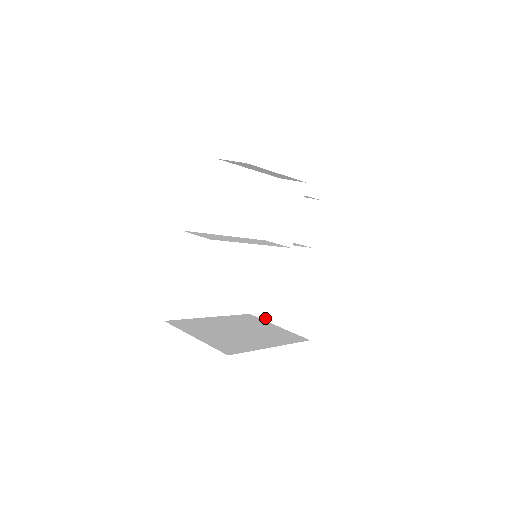
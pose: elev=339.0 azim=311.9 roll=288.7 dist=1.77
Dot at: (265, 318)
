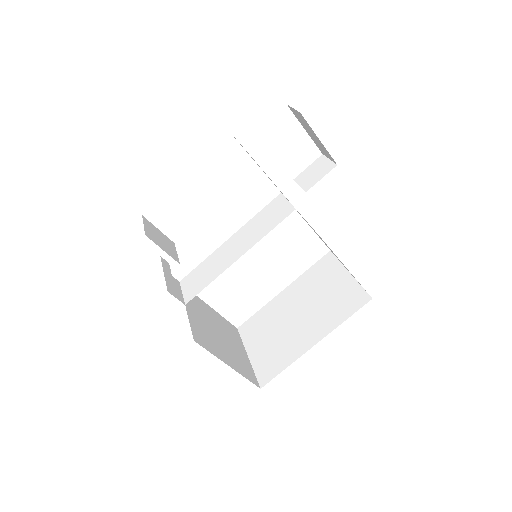
Dot at: occluded
